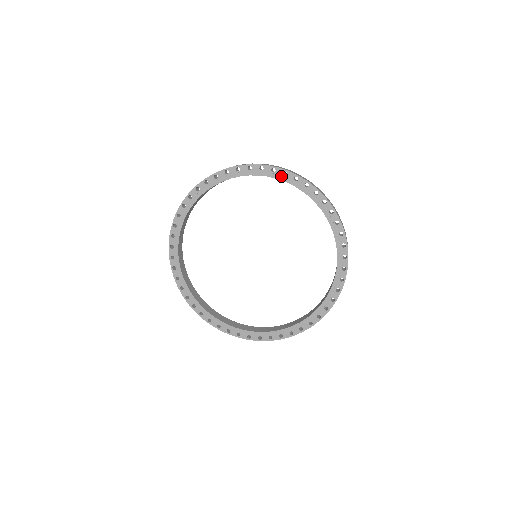
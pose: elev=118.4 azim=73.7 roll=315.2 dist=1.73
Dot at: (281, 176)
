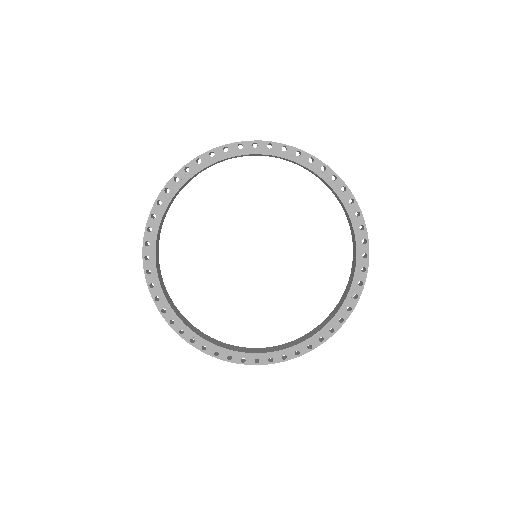
Dot at: (266, 150)
